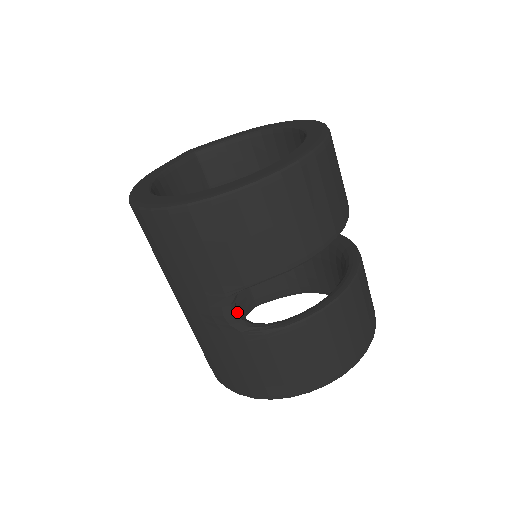
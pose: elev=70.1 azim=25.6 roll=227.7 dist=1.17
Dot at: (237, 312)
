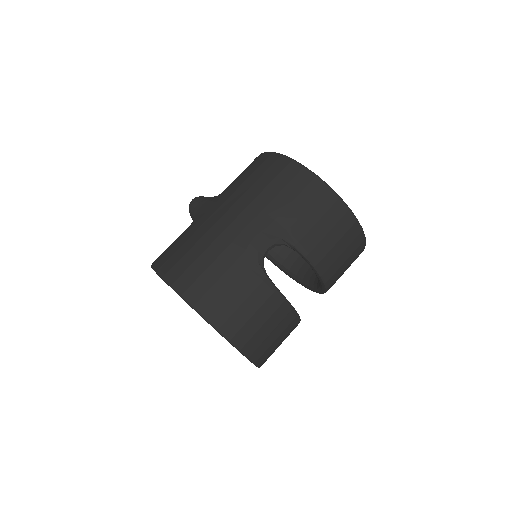
Dot at: (267, 252)
